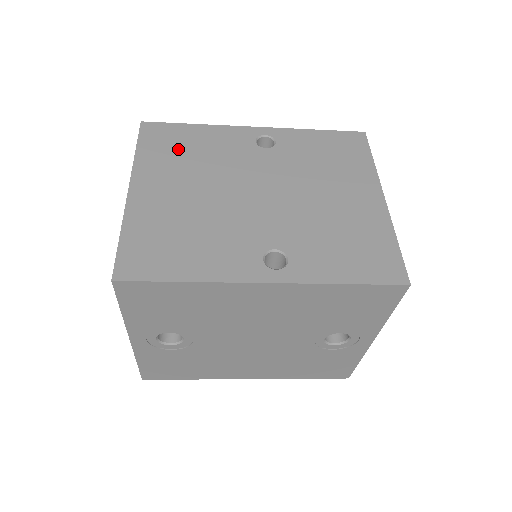
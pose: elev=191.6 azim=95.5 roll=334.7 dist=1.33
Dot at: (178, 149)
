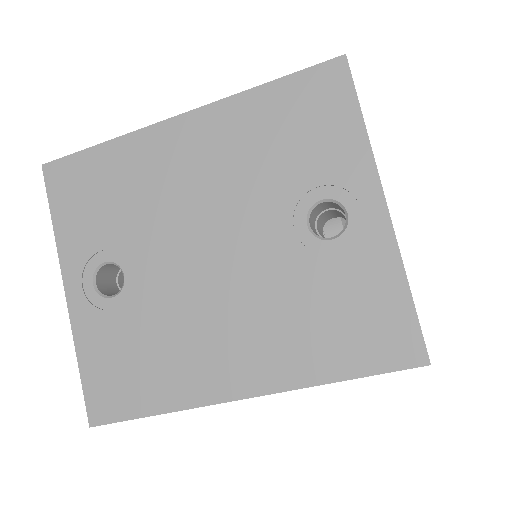
Dot at: occluded
